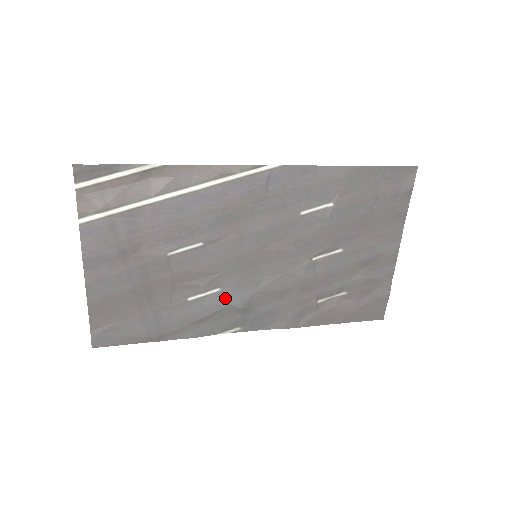
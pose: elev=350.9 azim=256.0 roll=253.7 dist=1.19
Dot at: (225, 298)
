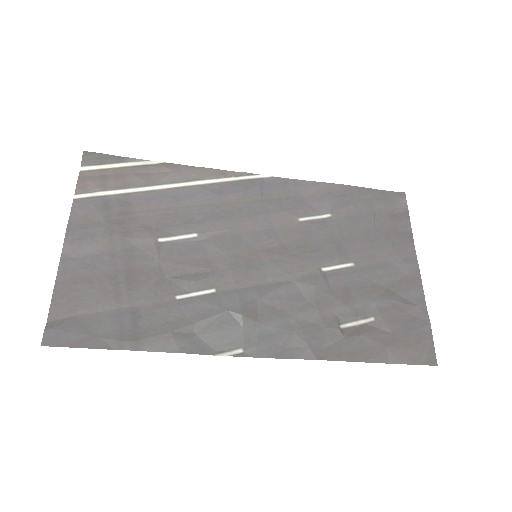
Dot at: (222, 301)
